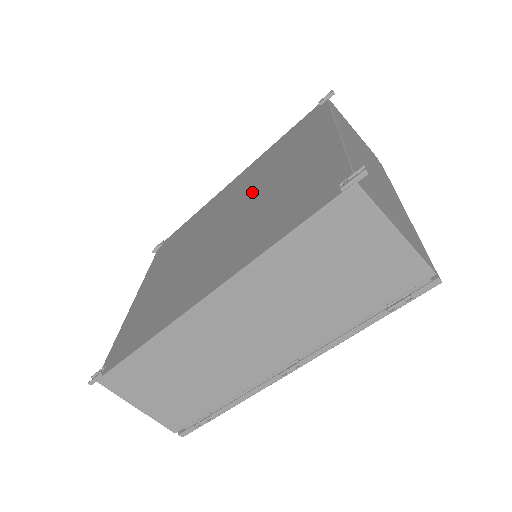
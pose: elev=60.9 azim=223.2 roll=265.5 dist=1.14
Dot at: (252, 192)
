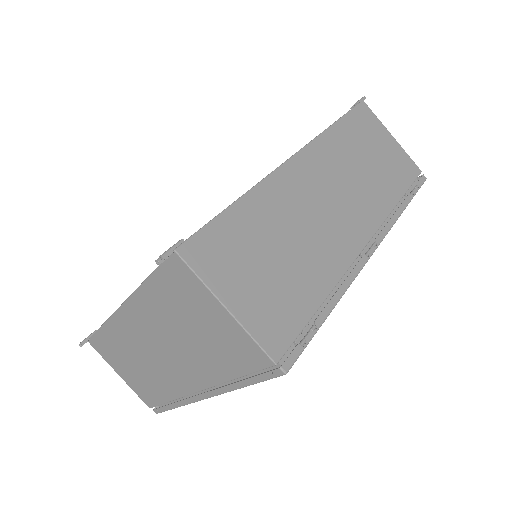
Dot at: occluded
